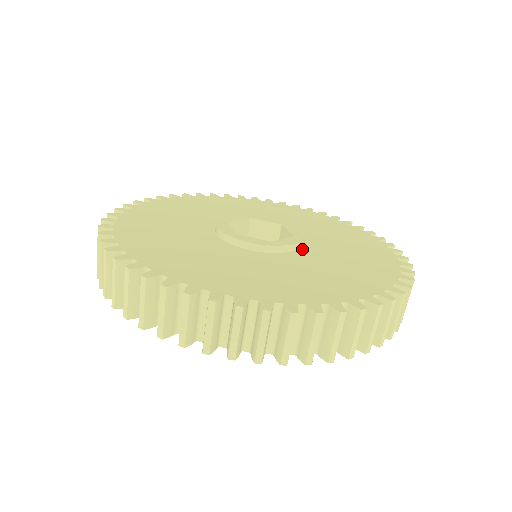
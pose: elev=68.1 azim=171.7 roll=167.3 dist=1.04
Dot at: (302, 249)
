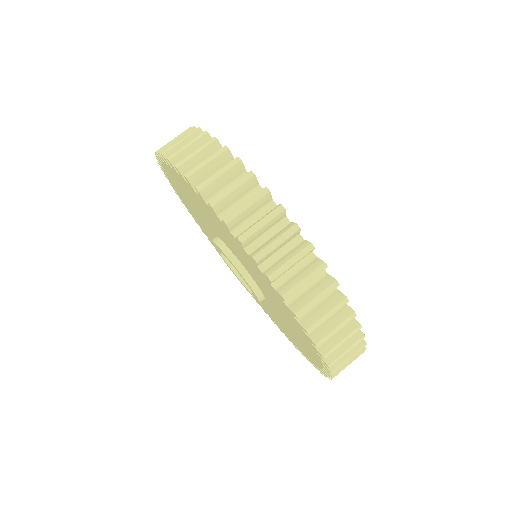
Dot at: occluded
